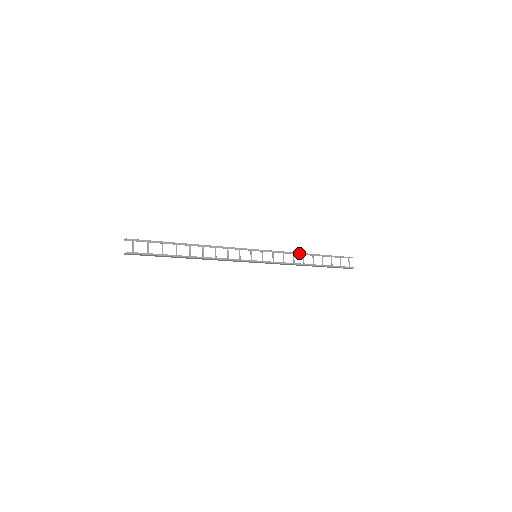
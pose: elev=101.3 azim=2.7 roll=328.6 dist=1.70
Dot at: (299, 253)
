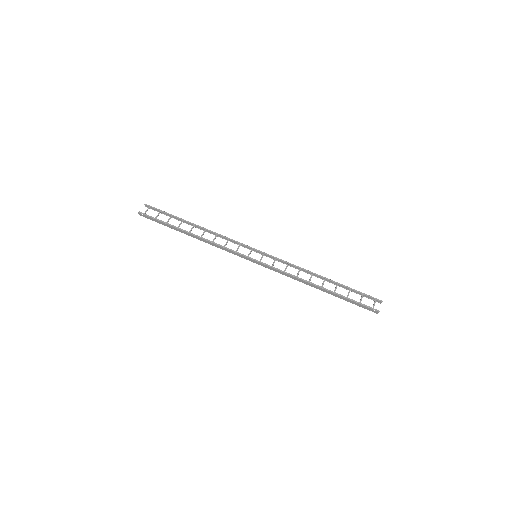
Dot at: (308, 270)
